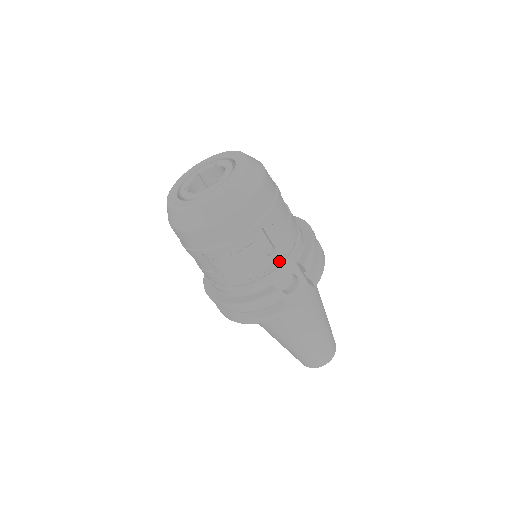
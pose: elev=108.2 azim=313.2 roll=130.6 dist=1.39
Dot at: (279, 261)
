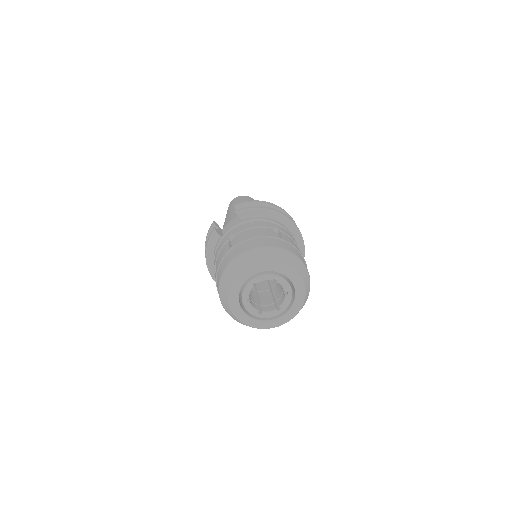
Dot at: occluded
